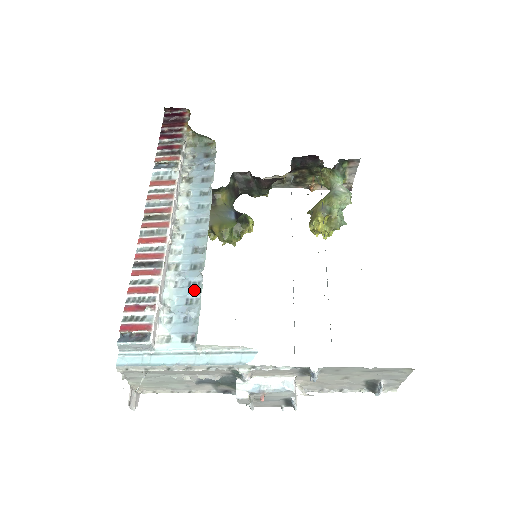
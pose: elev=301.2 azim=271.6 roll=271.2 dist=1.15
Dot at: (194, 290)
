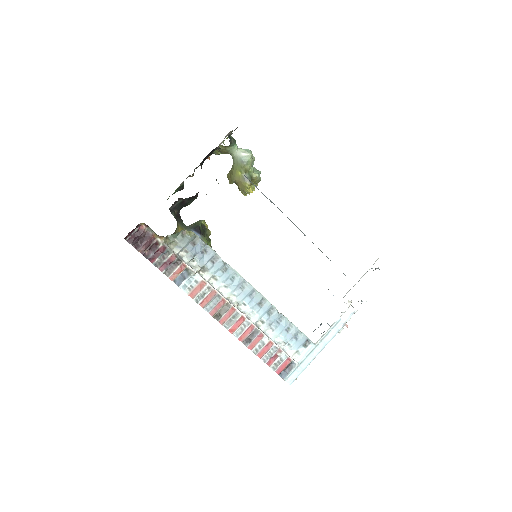
Dot at: (284, 323)
